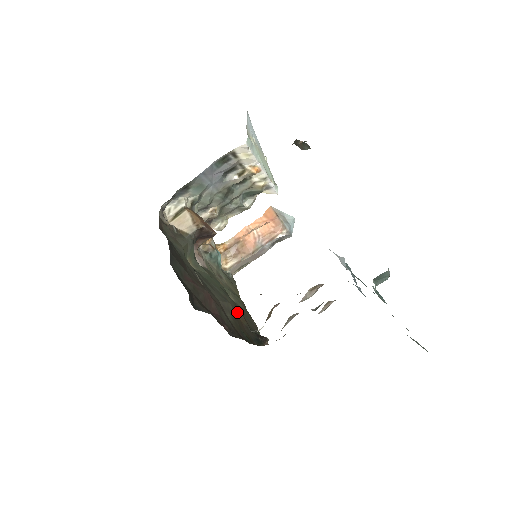
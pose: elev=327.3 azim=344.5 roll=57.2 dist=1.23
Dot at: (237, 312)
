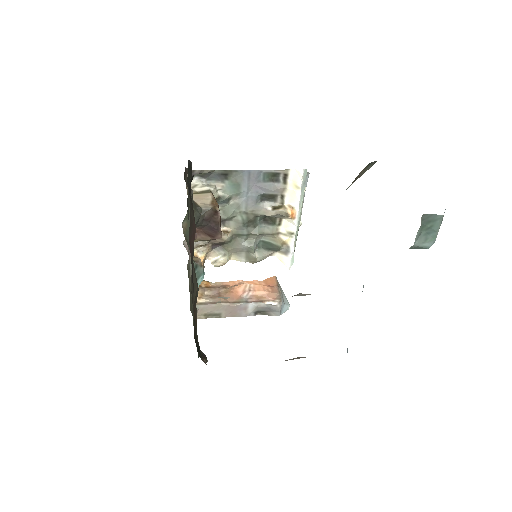
Dot at: (195, 307)
